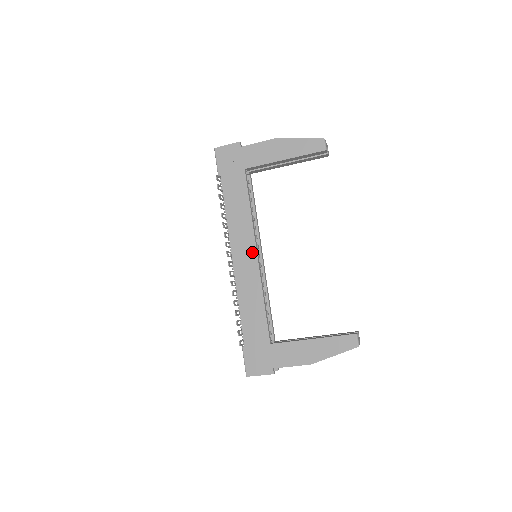
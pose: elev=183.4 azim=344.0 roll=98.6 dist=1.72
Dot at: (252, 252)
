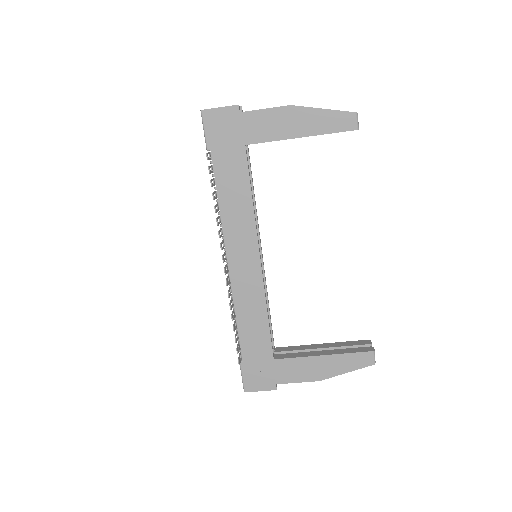
Dot at: (254, 255)
